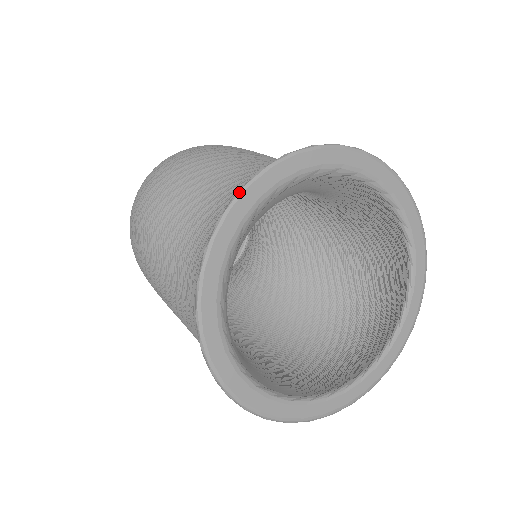
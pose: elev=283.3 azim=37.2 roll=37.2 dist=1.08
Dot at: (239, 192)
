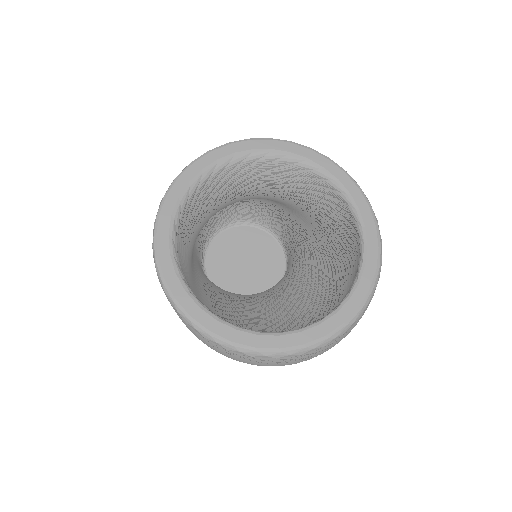
Dot at: (242, 140)
